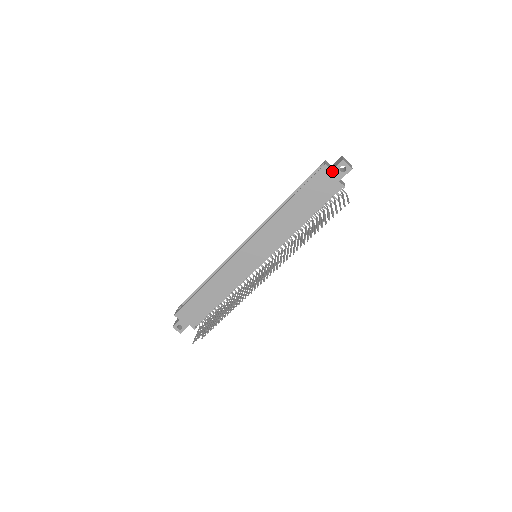
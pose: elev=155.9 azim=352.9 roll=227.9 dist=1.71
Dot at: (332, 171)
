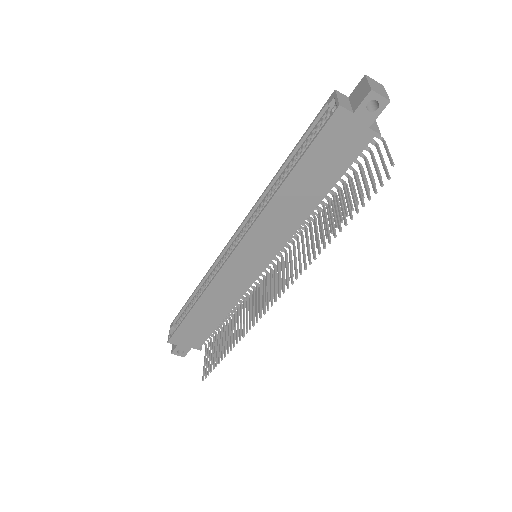
Dot at: (353, 114)
